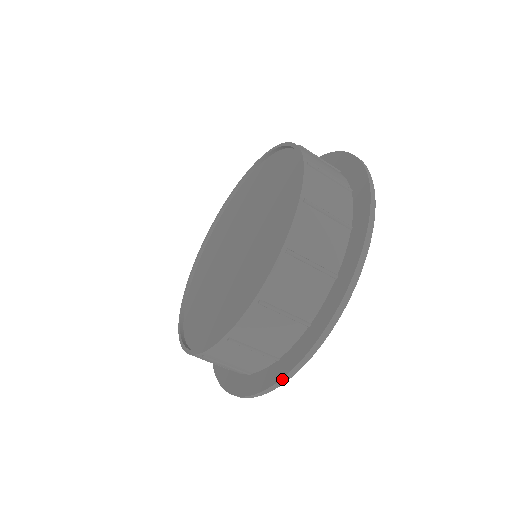
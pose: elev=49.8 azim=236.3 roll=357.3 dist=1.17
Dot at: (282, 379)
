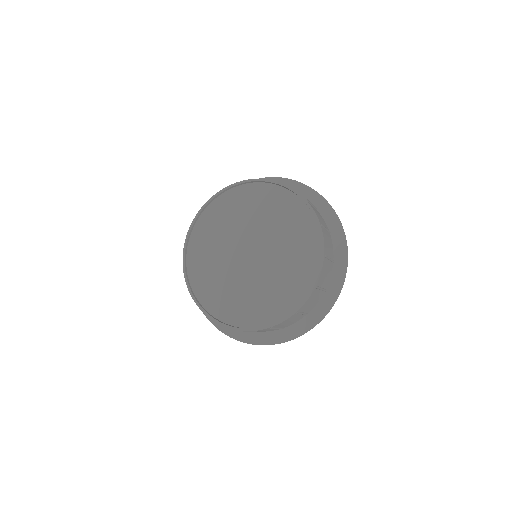
Dot at: occluded
